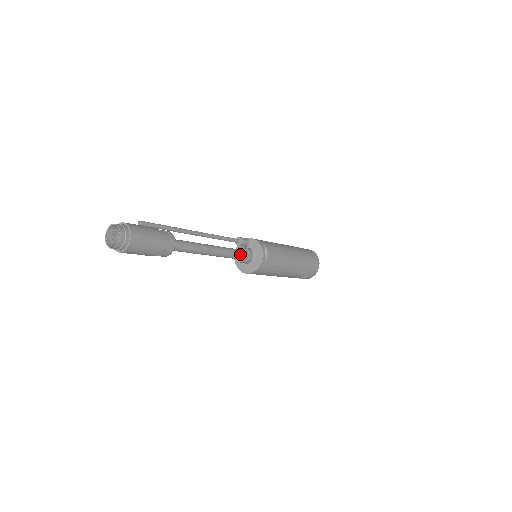
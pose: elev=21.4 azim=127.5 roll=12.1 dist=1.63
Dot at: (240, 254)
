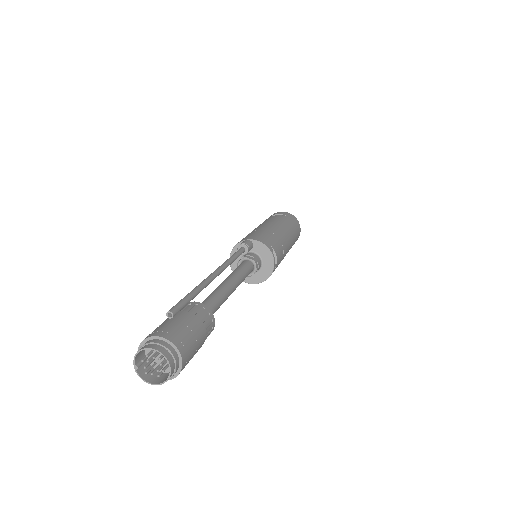
Dot at: (250, 270)
